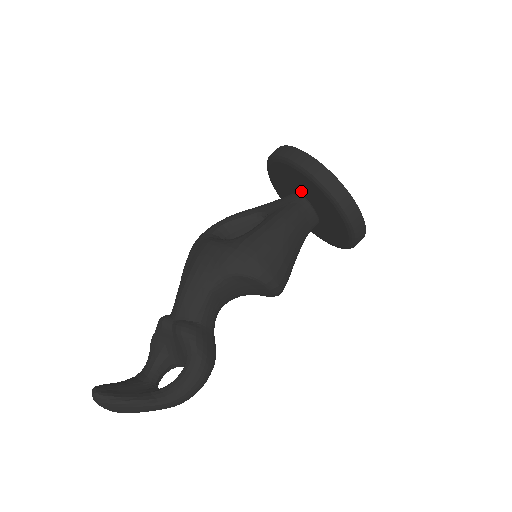
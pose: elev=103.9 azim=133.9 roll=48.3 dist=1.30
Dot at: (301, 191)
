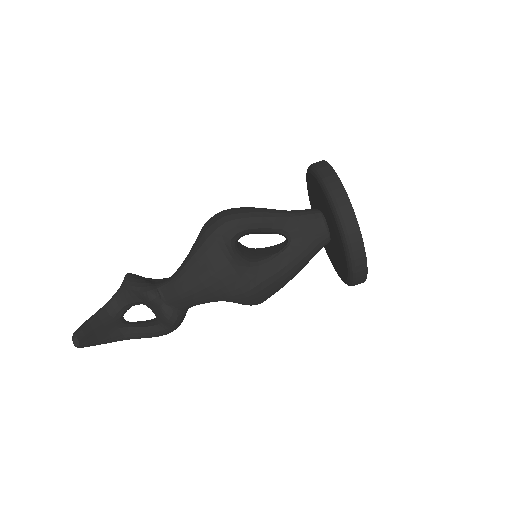
Dot at: (332, 234)
